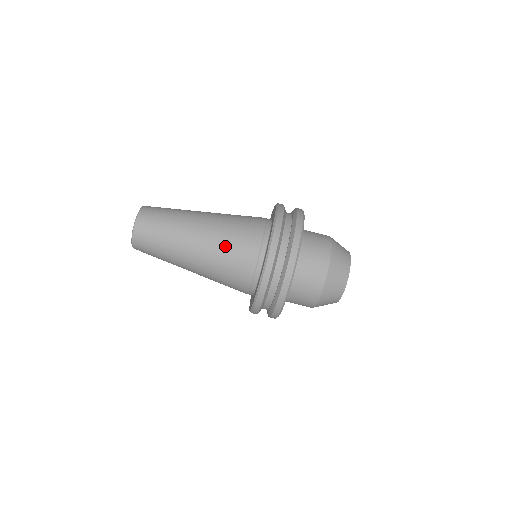
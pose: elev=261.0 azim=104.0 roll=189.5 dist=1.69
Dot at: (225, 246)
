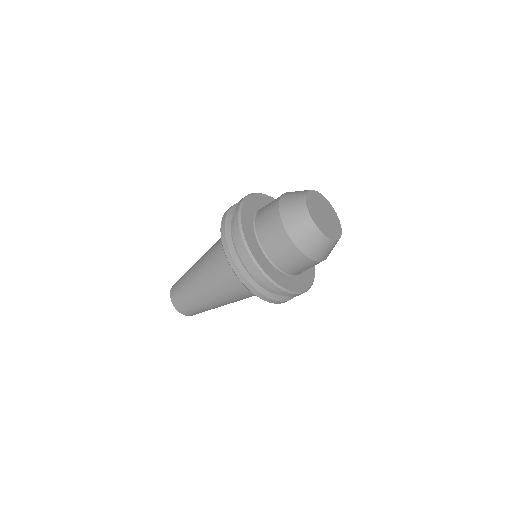
Dot at: (215, 274)
